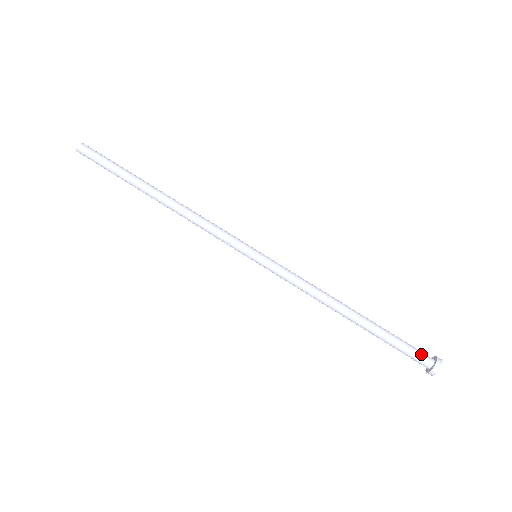
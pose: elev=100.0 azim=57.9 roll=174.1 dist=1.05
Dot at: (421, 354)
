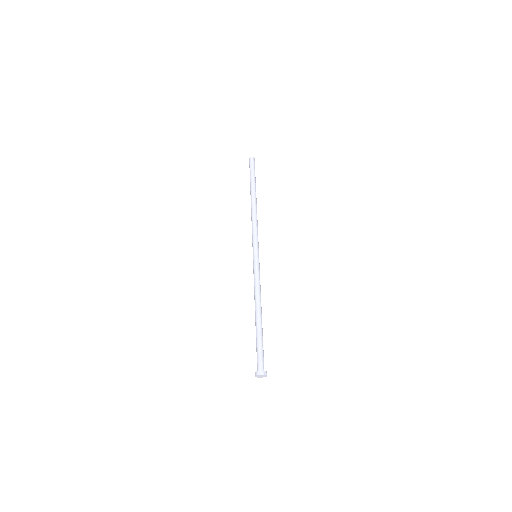
Dot at: occluded
